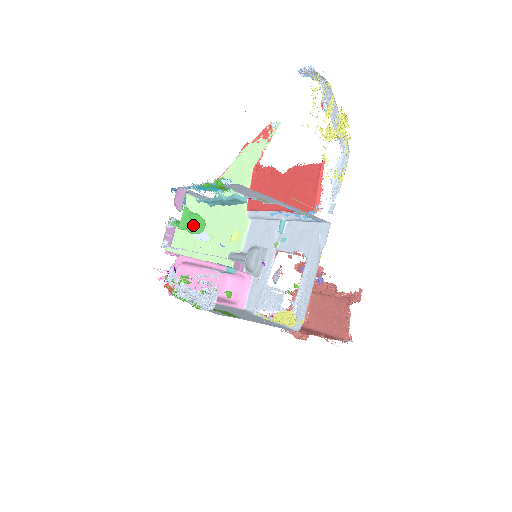
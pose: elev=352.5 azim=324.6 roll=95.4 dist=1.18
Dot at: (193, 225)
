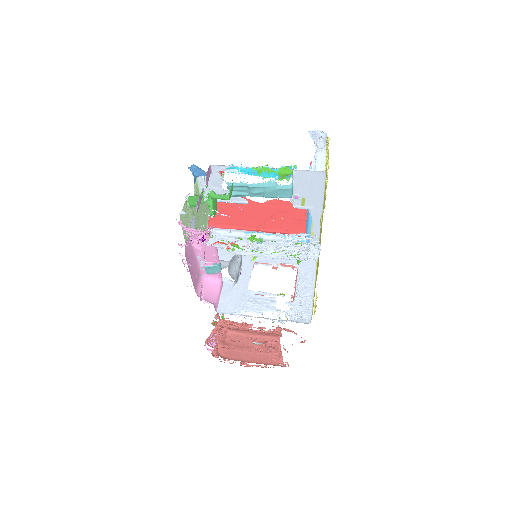
Dot at: (215, 205)
